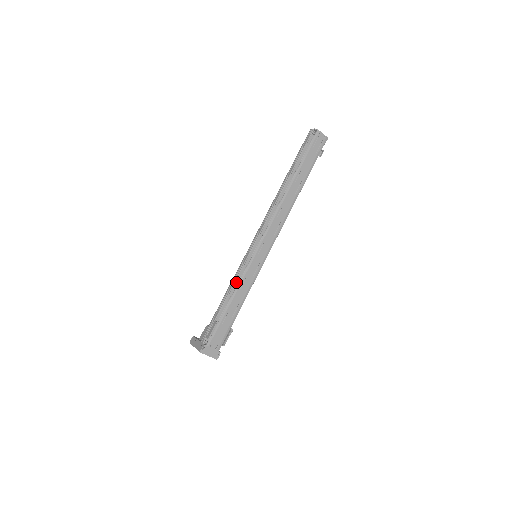
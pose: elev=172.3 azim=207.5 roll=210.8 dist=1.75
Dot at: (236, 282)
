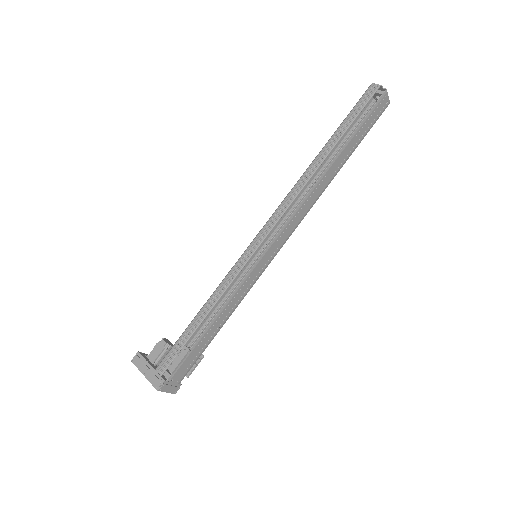
Dot at: (222, 291)
